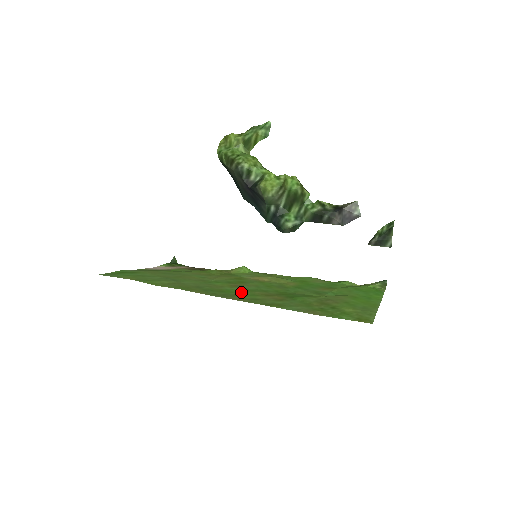
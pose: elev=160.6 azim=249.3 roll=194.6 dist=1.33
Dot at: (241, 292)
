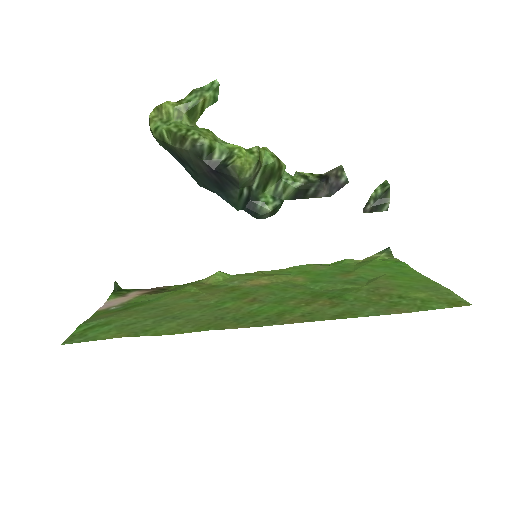
Dot at: (275, 308)
